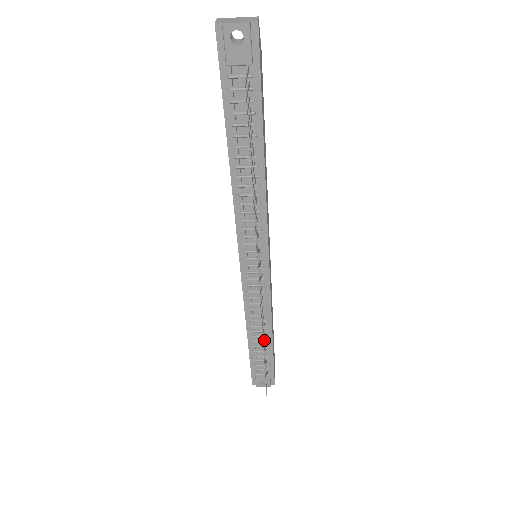
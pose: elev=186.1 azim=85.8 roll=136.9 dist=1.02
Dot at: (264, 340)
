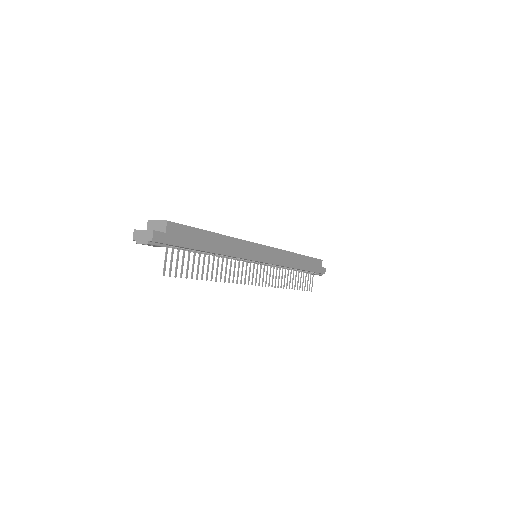
Dot at: (293, 275)
